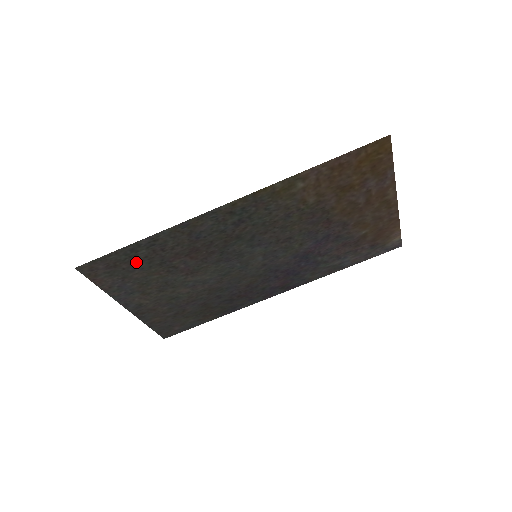
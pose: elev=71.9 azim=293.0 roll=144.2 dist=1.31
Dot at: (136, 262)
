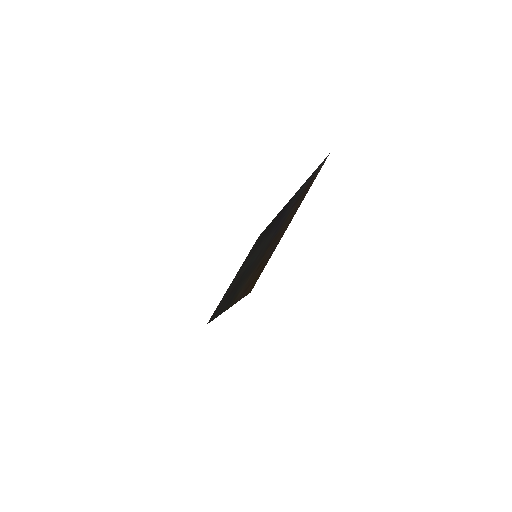
Dot at: (219, 307)
